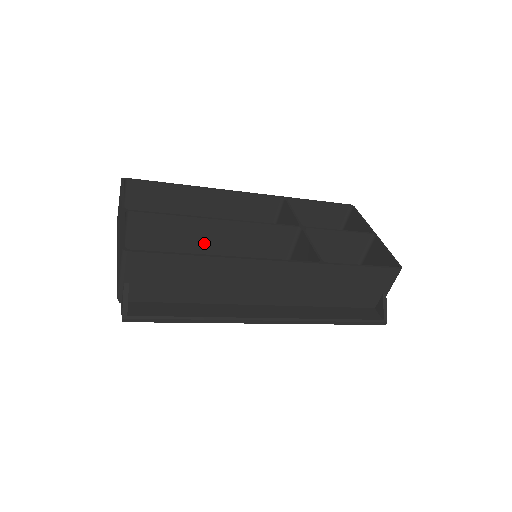
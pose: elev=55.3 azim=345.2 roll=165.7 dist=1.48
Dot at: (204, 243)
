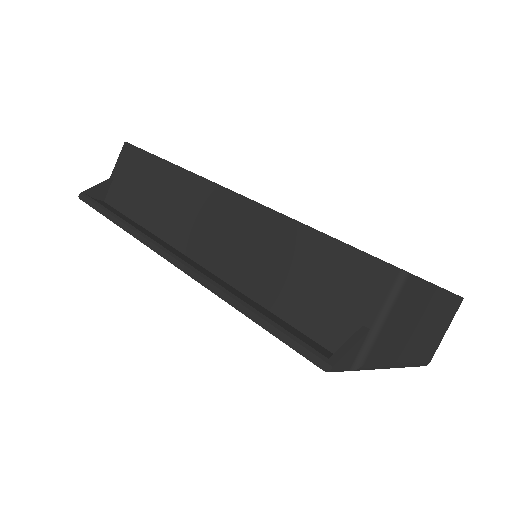
Dot at: occluded
